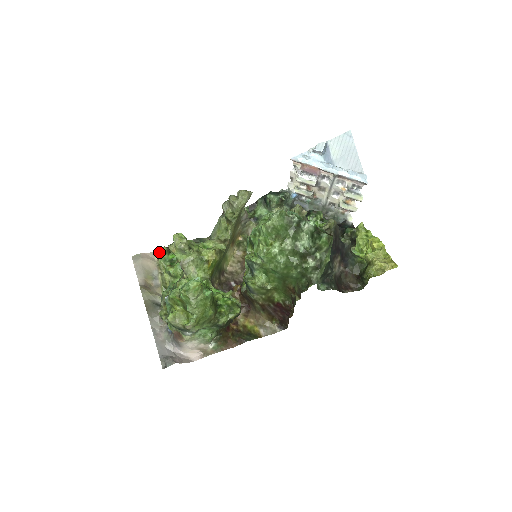
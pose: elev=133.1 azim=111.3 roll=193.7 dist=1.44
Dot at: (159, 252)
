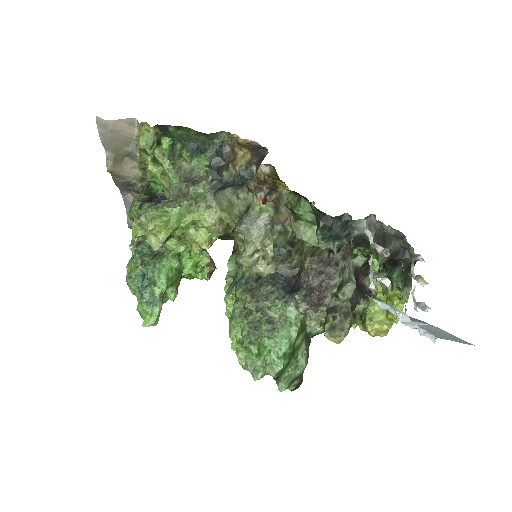
Dot at: (142, 126)
